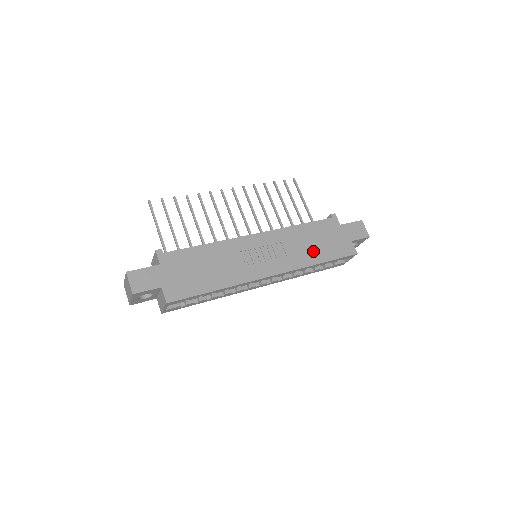
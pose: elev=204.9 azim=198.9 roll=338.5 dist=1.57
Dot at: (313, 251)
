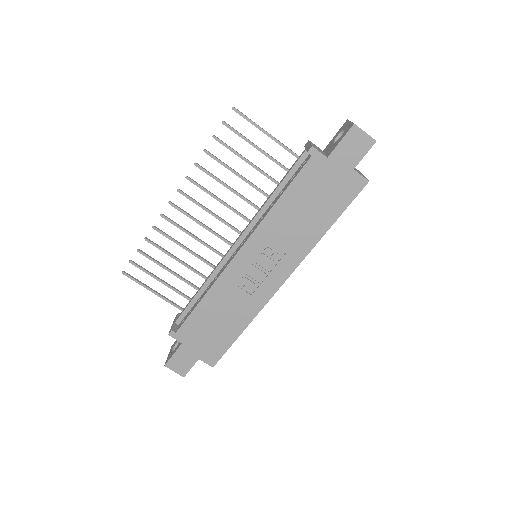
Dot at: (311, 222)
